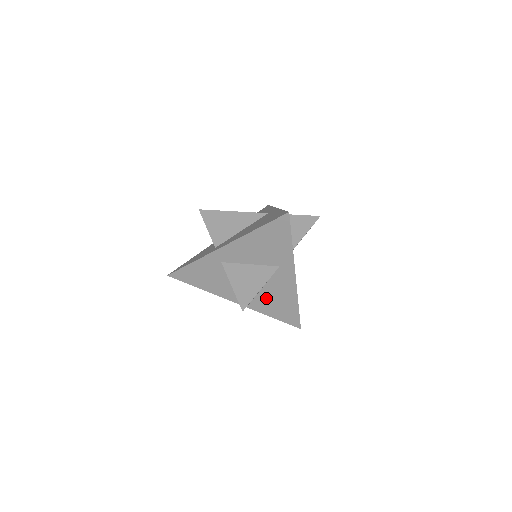
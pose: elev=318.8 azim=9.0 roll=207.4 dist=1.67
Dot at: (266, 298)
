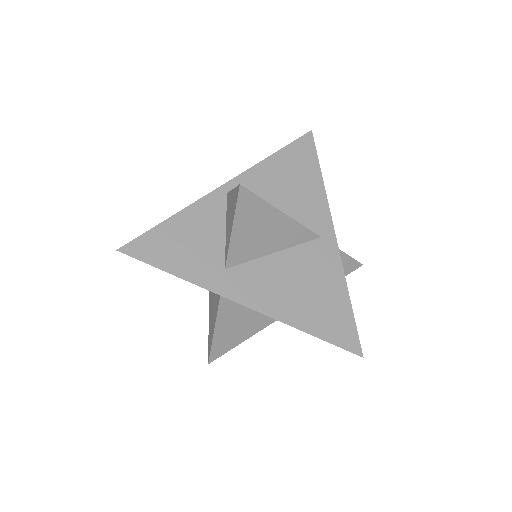
Dot at: occluded
